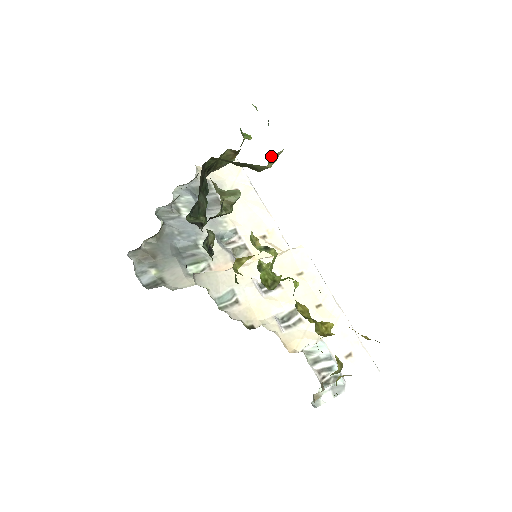
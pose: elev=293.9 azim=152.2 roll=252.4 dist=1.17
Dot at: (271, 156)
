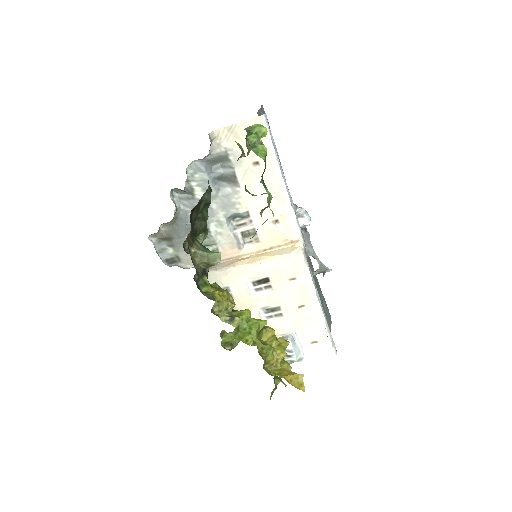
Dot at: (264, 209)
